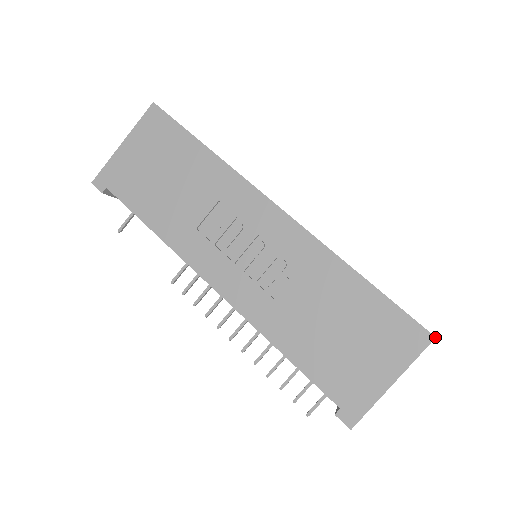
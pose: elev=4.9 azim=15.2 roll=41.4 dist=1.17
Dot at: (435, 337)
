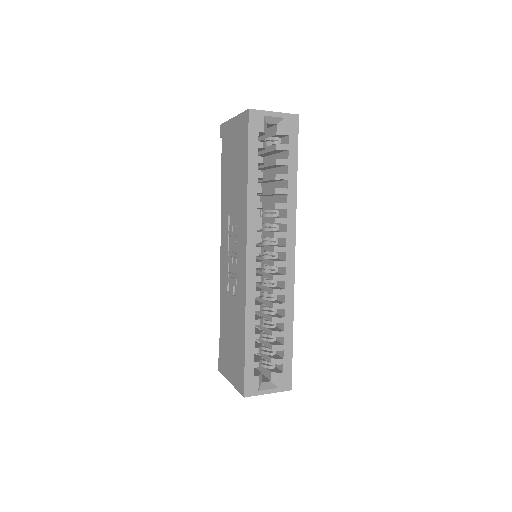
Dot at: (244, 397)
